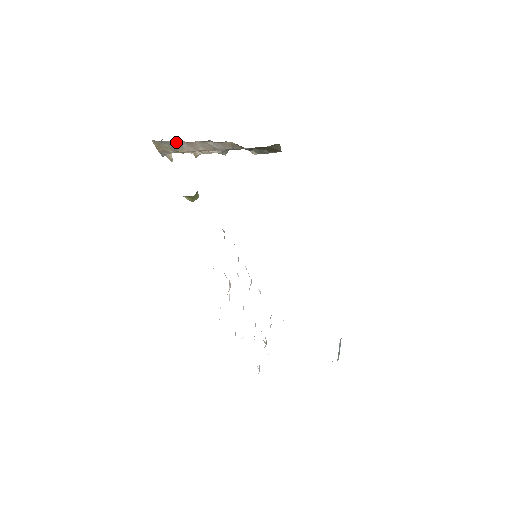
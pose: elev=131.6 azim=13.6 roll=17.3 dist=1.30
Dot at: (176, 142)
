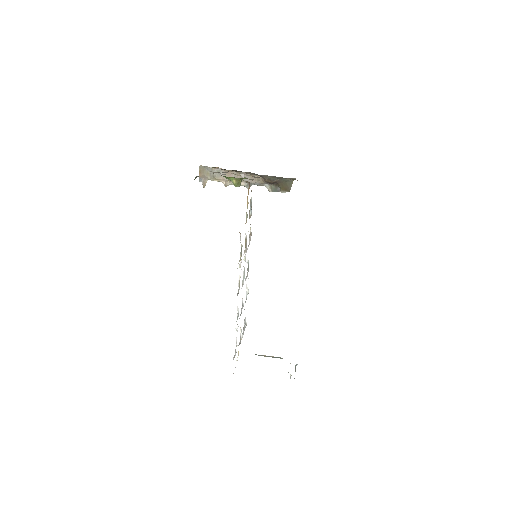
Dot at: (217, 170)
